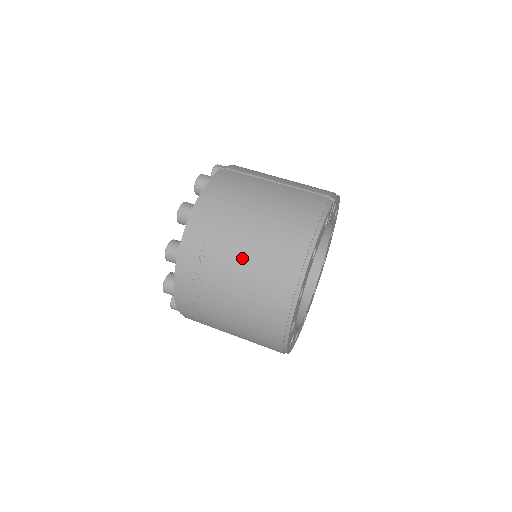
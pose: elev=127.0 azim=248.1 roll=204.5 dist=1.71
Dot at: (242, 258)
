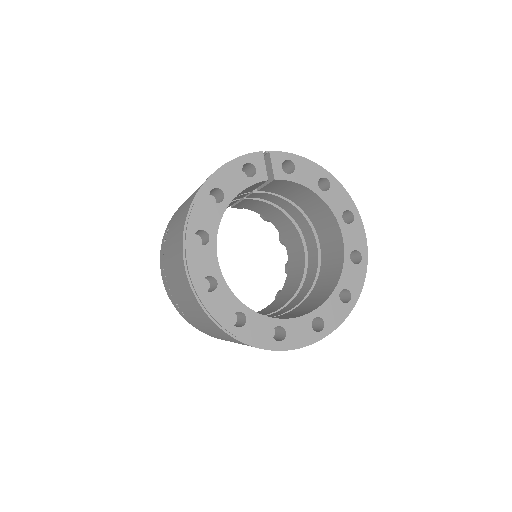
Dot at: (174, 226)
